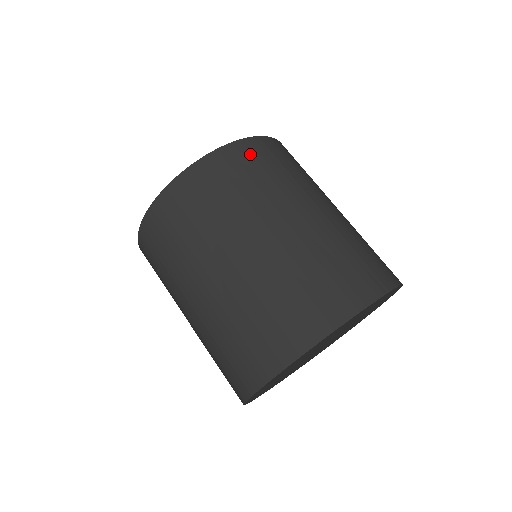
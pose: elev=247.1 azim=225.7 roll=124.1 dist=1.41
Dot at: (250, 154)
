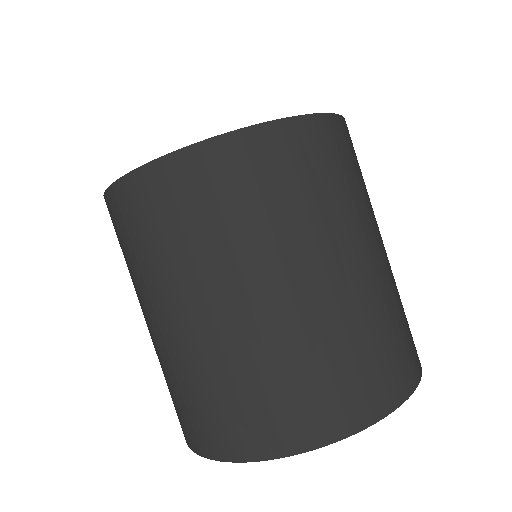
Dot at: (319, 143)
